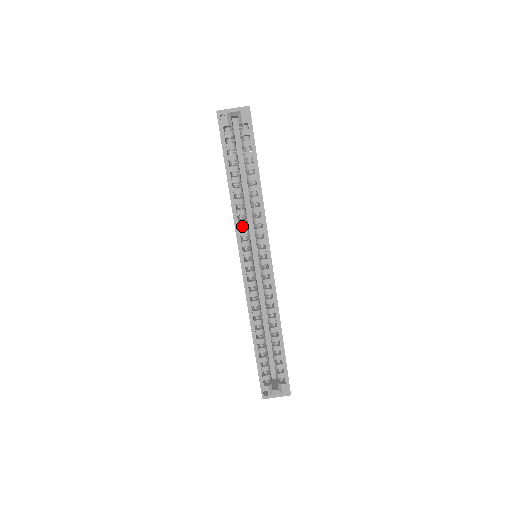
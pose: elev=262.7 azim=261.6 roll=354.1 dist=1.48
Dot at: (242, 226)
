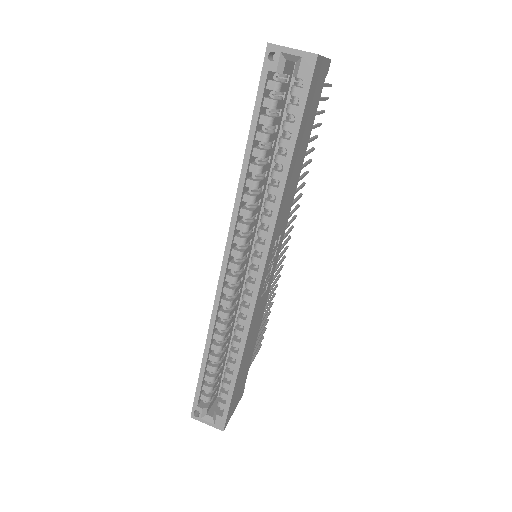
Dot at: (244, 216)
